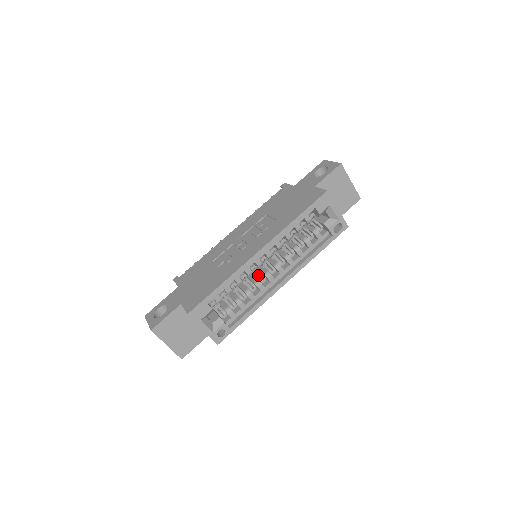
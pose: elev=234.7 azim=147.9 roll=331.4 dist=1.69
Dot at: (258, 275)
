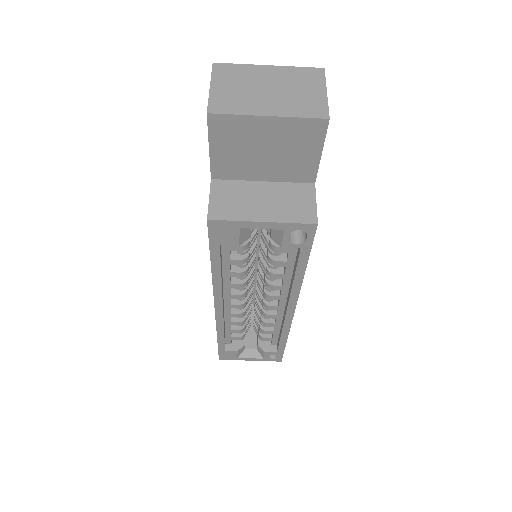
Dot at: occluded
